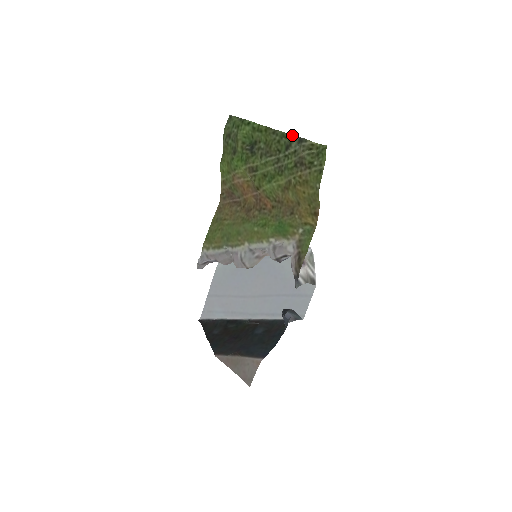
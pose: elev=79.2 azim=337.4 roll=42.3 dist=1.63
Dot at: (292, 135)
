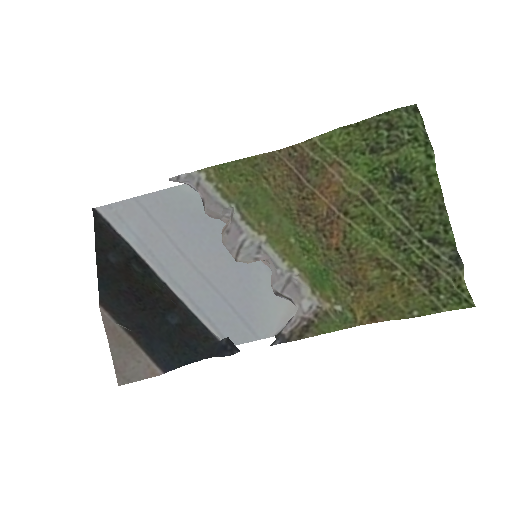
Dot at: occluded
